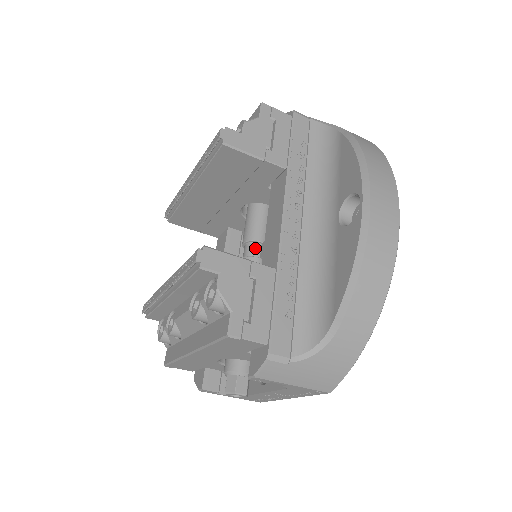
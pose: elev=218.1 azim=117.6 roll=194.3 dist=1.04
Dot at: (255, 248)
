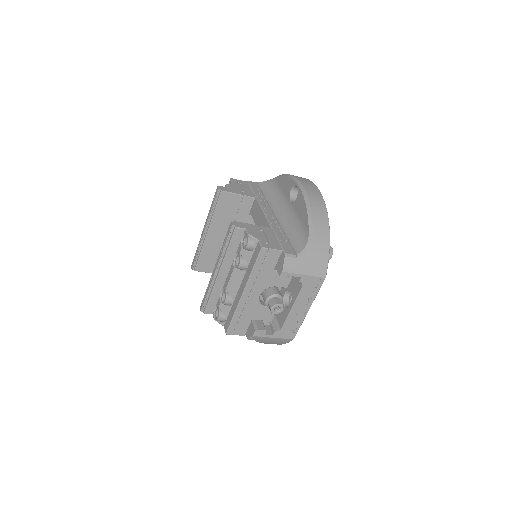
Dot at: occluded
